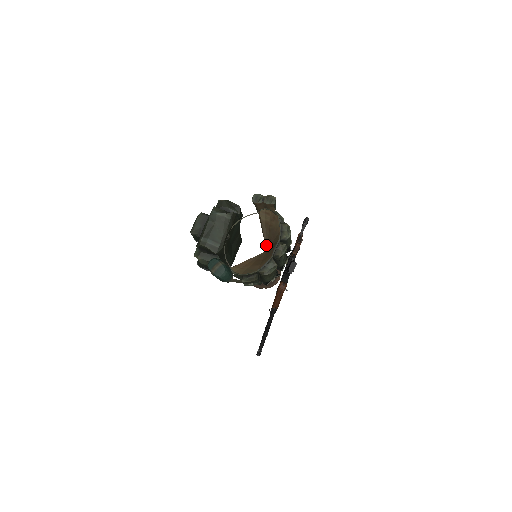
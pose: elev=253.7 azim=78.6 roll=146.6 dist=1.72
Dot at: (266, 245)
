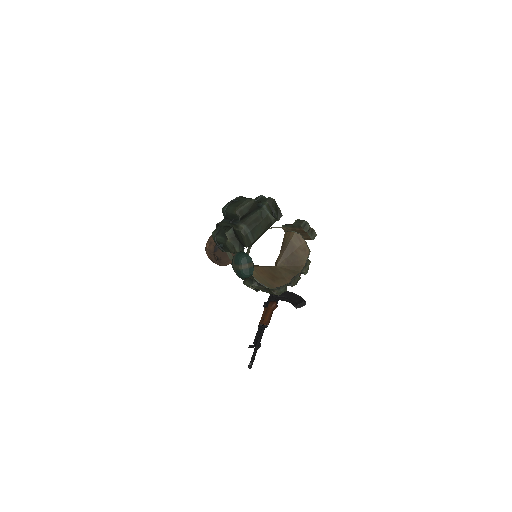
Dot at: (280, 262)
